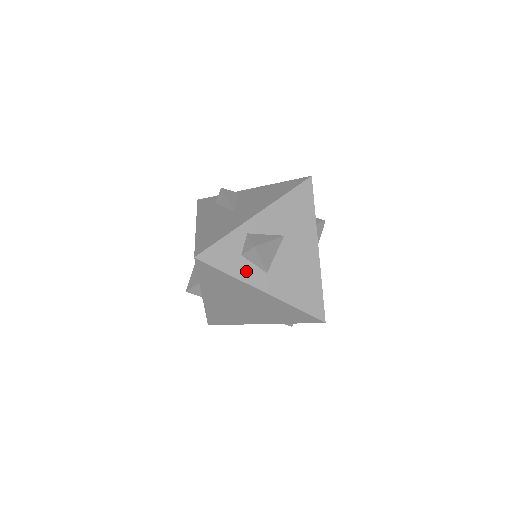
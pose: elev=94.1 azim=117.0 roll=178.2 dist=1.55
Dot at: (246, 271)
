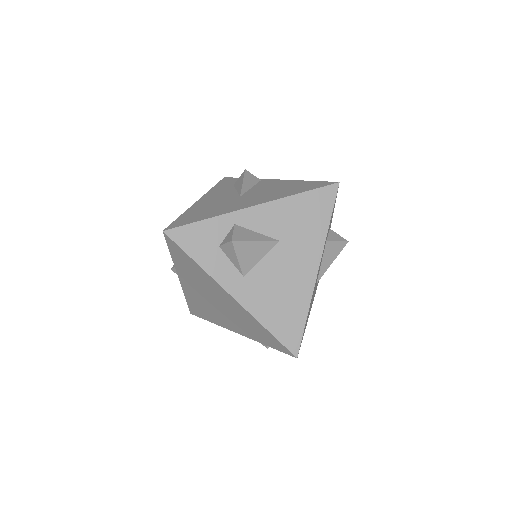
Dot at: (219, 266)
